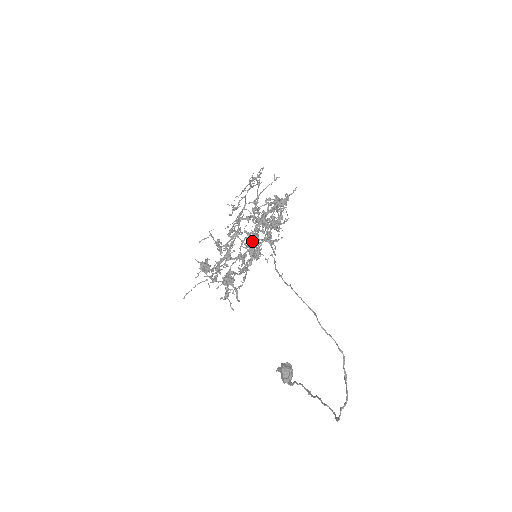
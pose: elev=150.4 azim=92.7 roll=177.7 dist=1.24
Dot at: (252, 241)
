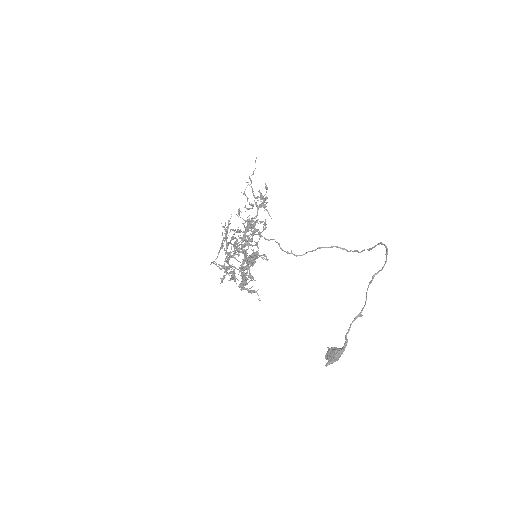
Dot at: occluded
